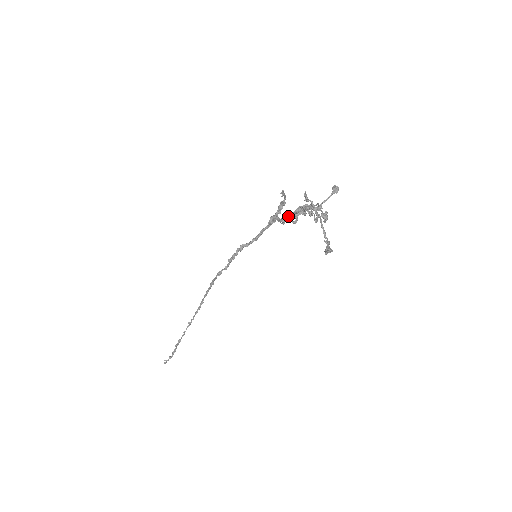
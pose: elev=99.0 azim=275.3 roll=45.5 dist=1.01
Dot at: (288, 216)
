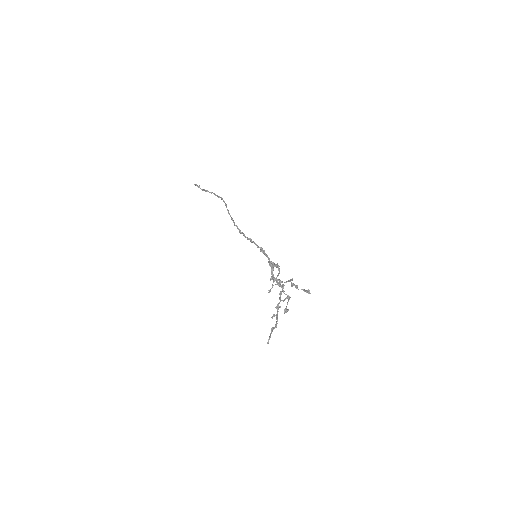
Dot at: occluded
